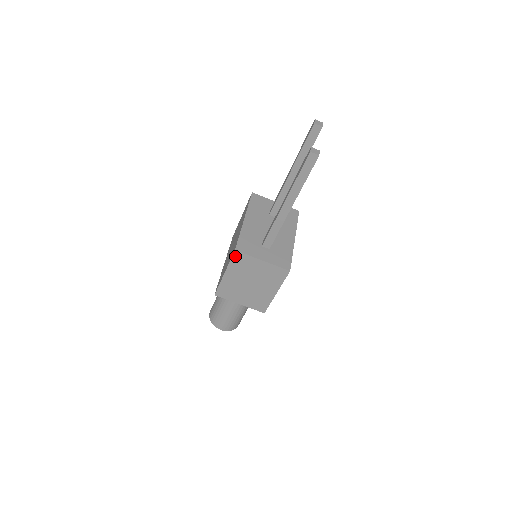
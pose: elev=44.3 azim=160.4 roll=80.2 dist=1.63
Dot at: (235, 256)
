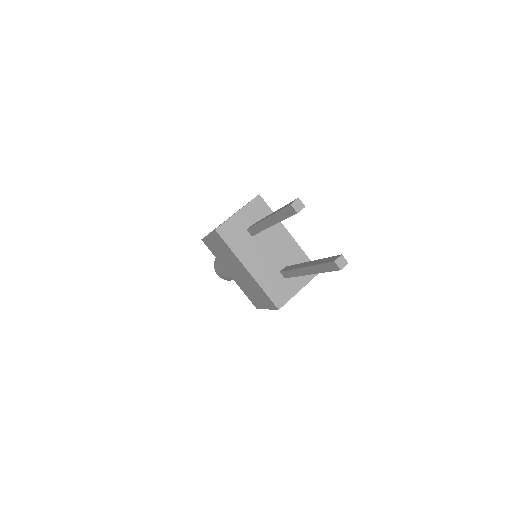
Dot at: occluded
